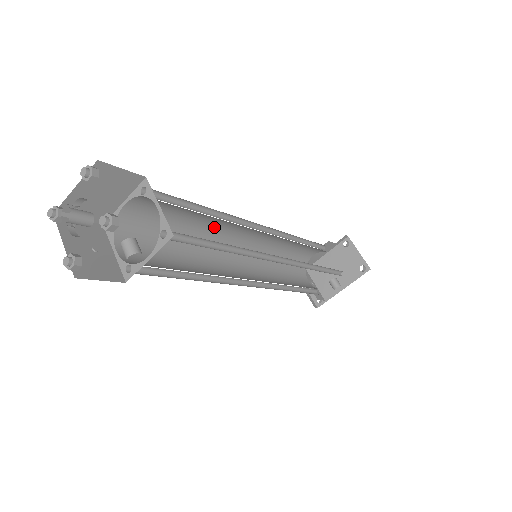
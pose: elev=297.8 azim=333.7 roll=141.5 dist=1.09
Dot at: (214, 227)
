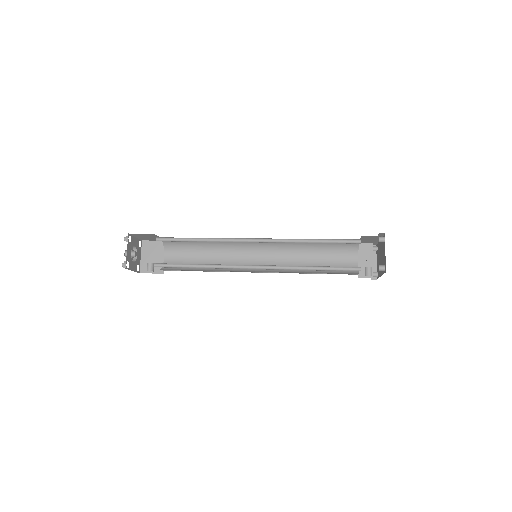
Dot at: occluded
